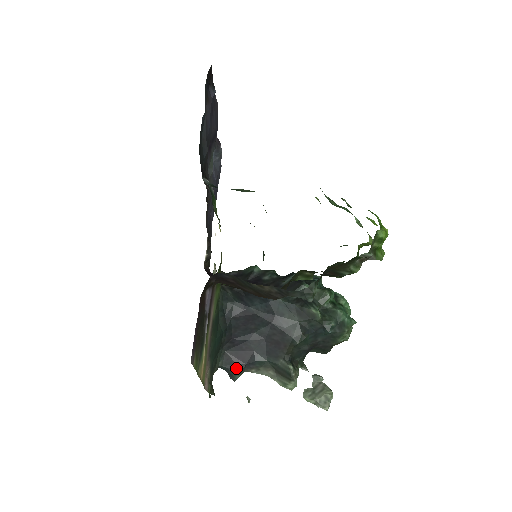
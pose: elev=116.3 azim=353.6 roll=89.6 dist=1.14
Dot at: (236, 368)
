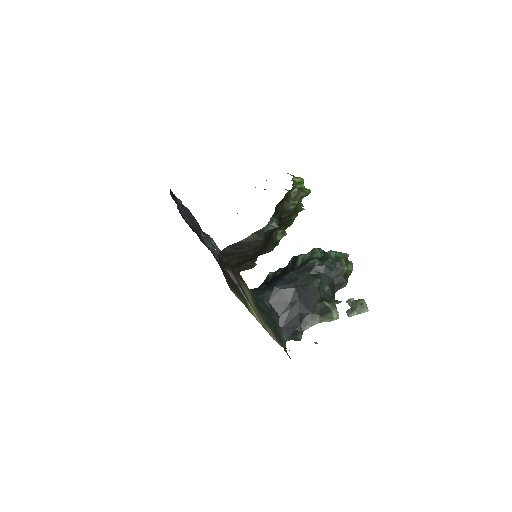
Dot at: (296, 332)
